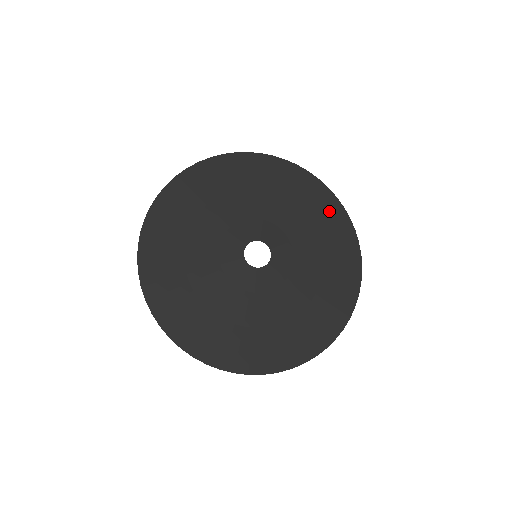
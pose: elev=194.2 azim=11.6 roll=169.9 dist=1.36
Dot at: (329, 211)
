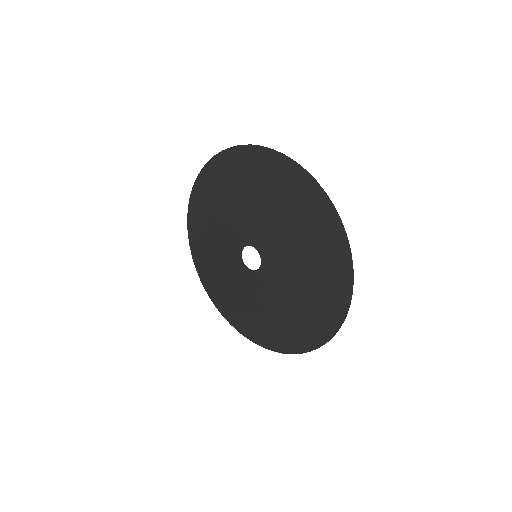
Dot at: (335, 271)
